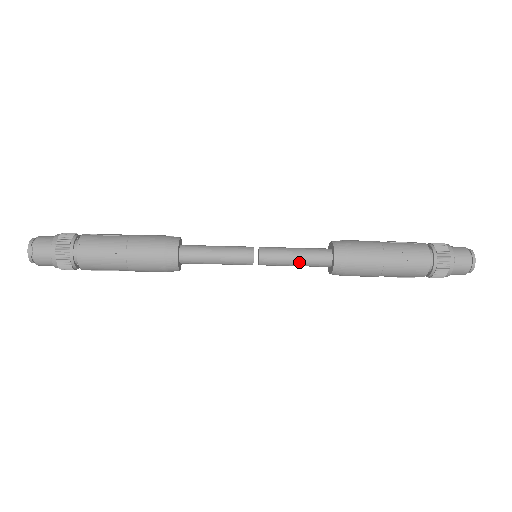
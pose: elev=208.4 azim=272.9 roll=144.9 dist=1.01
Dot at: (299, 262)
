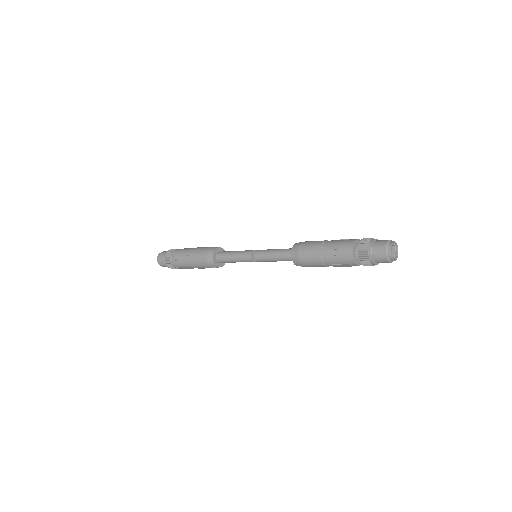
Dot at: (275, 256)
